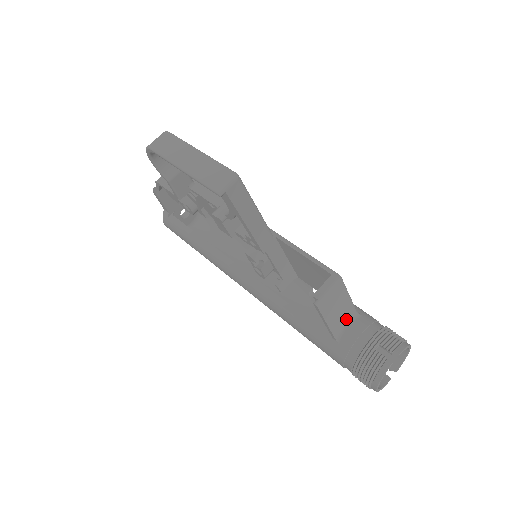
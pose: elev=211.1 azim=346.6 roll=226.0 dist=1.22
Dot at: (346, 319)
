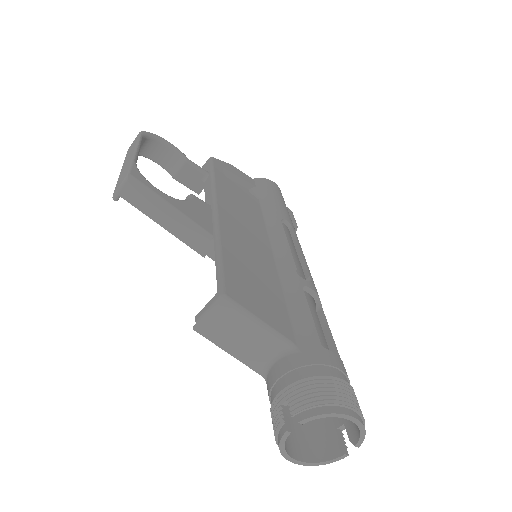
Dot at: (270, 352)
